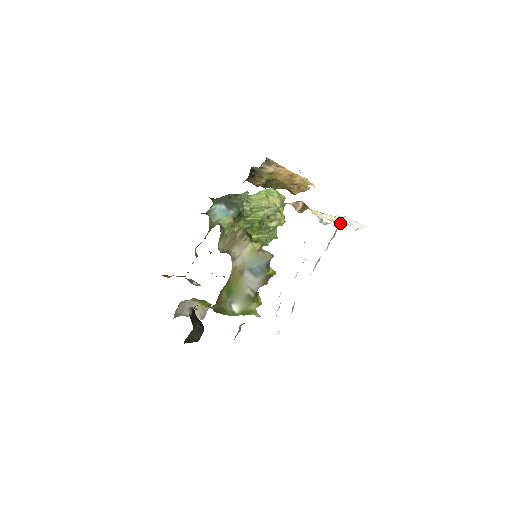
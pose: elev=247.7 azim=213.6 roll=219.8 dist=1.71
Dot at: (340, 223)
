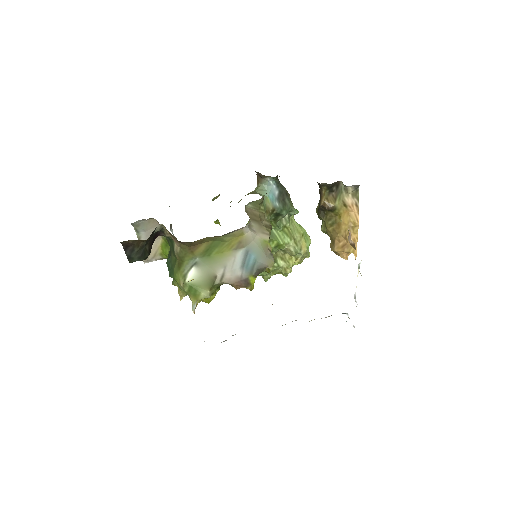
Dot at: occluded
